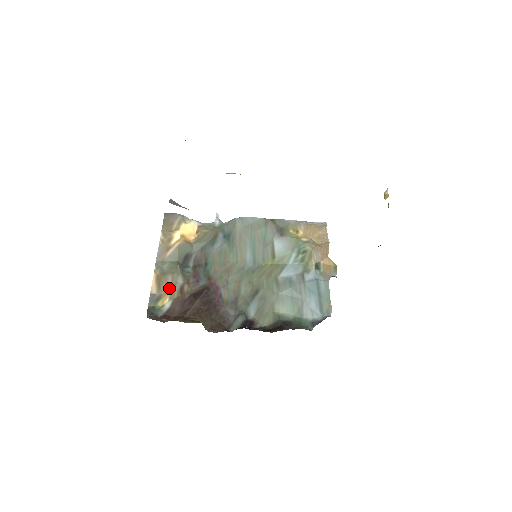
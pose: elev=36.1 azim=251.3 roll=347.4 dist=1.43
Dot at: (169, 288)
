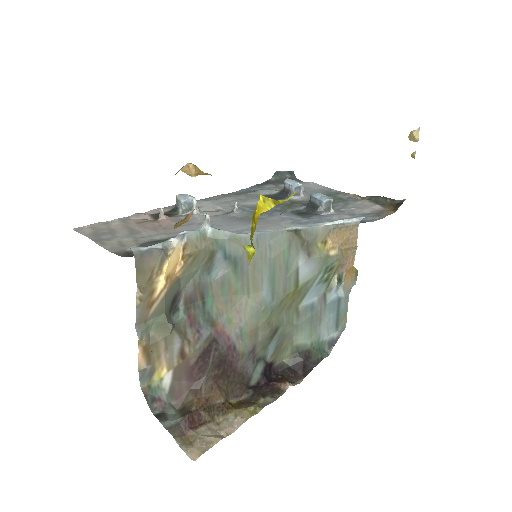
Dot at: (163, 355)
